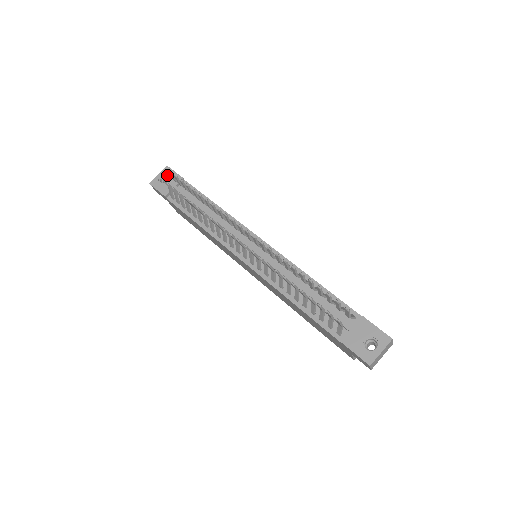
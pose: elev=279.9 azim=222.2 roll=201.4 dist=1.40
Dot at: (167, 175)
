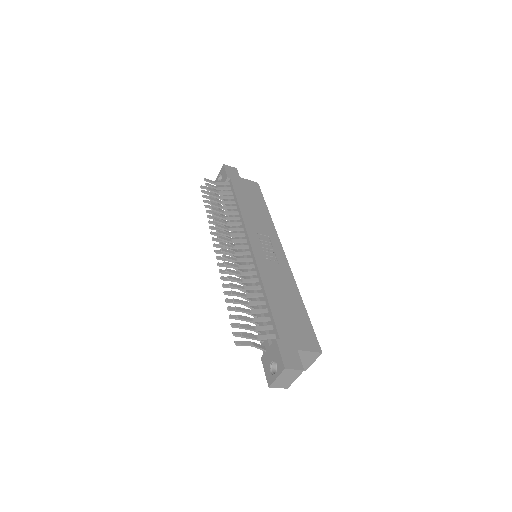
Dot at: (222, 174)
